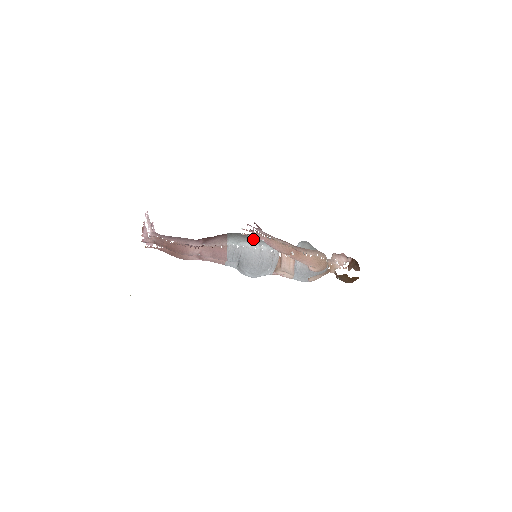
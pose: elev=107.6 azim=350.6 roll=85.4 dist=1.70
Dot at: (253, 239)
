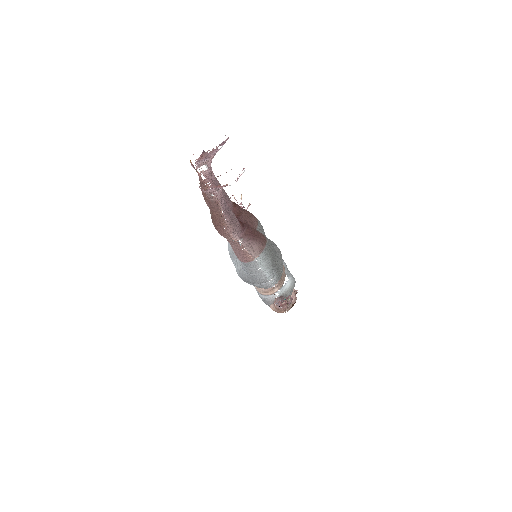
Dot at: (275, 270)
